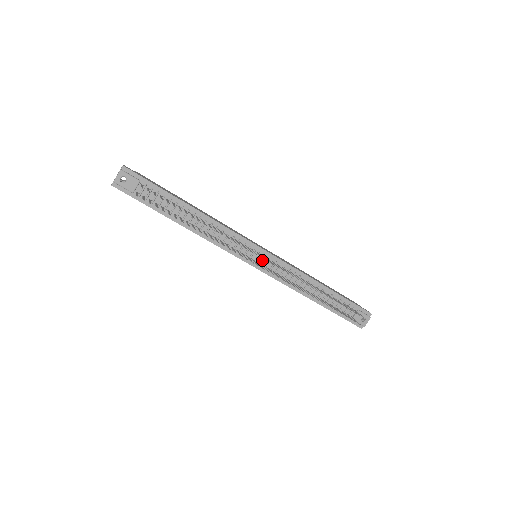
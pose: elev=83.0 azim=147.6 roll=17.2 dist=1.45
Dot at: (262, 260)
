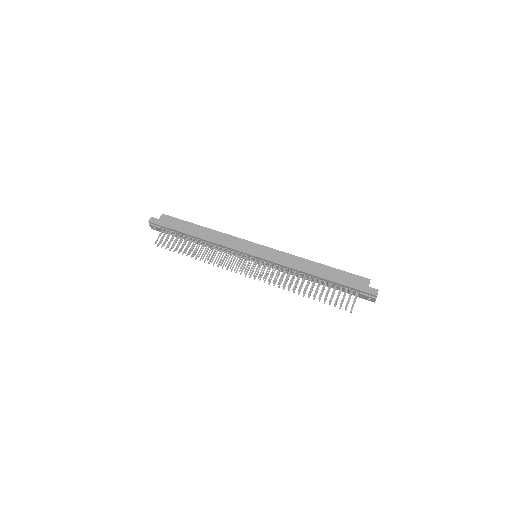
Dot at: (258, 261)
